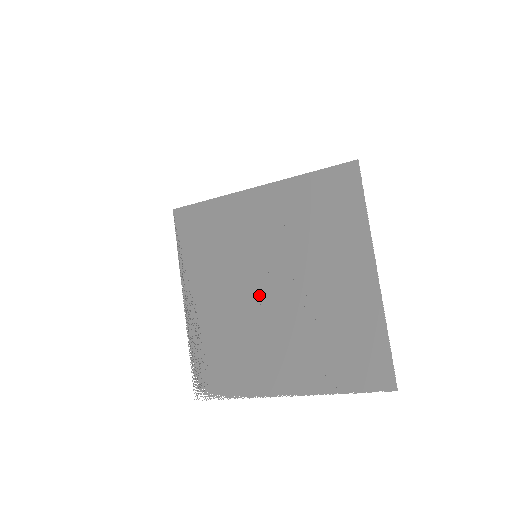
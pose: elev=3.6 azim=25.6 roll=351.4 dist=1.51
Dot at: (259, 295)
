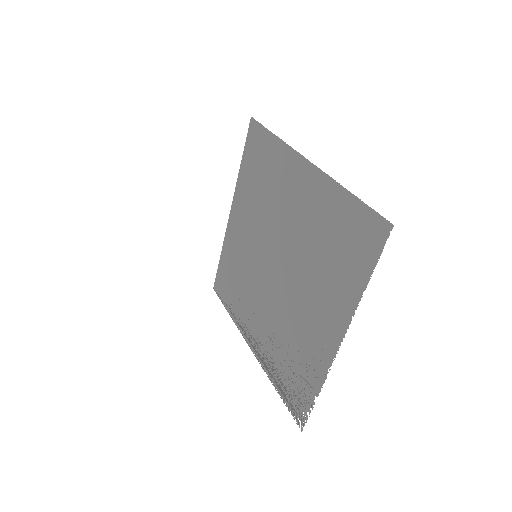
Dot at: (274, 282)
